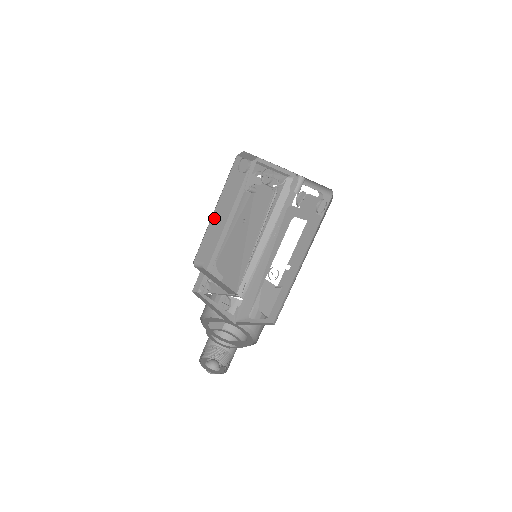
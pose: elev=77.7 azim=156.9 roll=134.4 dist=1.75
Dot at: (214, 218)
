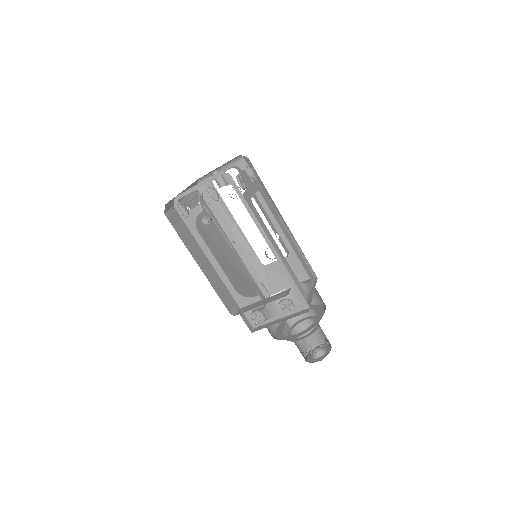
Dot at: (204, 271)
